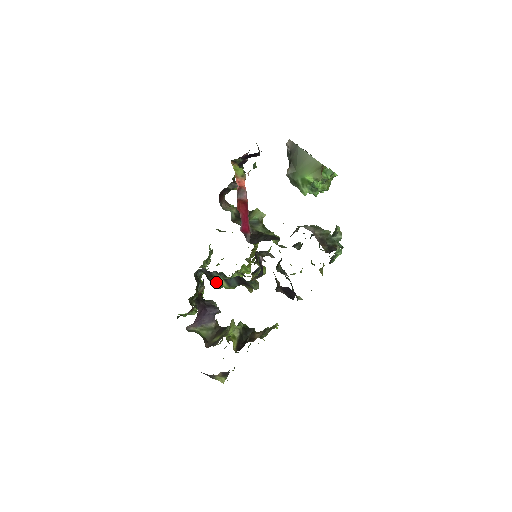
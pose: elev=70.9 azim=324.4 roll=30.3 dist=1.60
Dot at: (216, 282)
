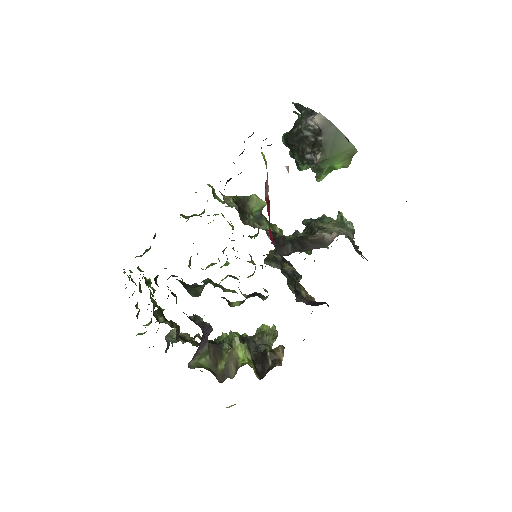
Dot at: (198, 291)
